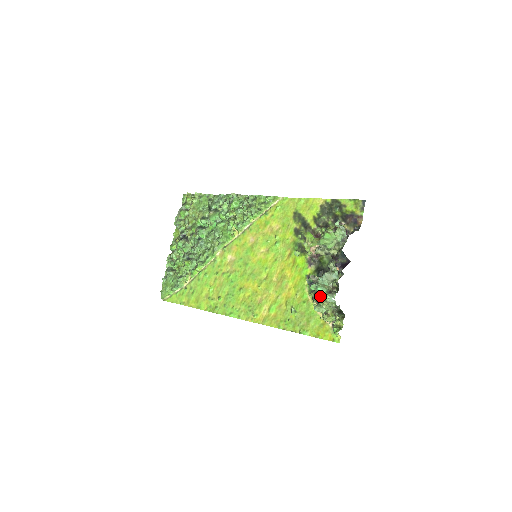
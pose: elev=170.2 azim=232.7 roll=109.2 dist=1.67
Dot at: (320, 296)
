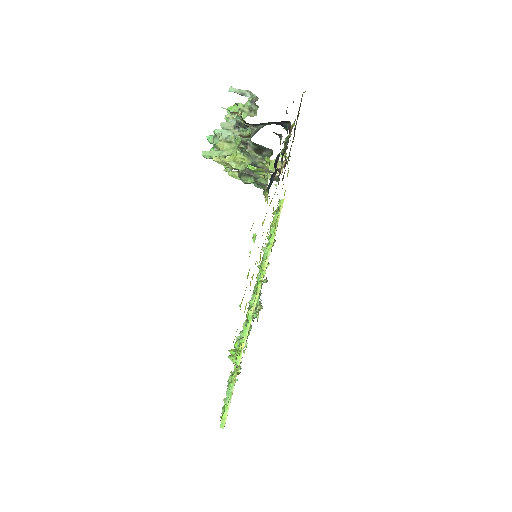
Dot at: occluded
